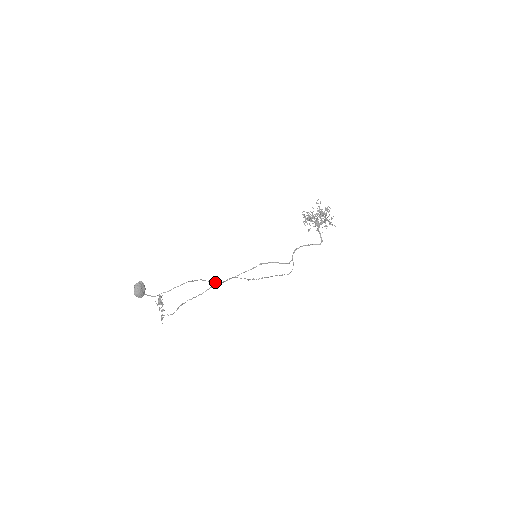
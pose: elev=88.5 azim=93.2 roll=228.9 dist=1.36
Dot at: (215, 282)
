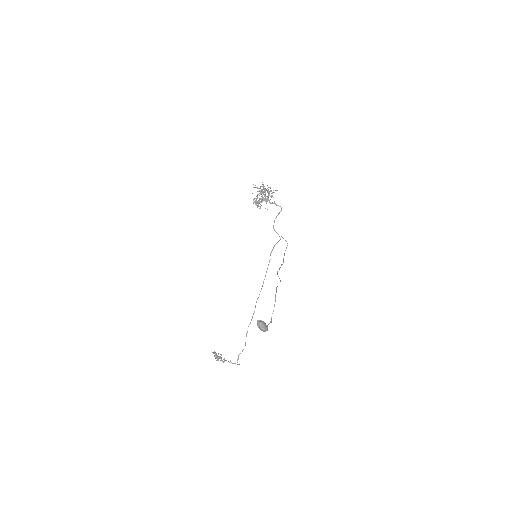
Dot at: occluded
